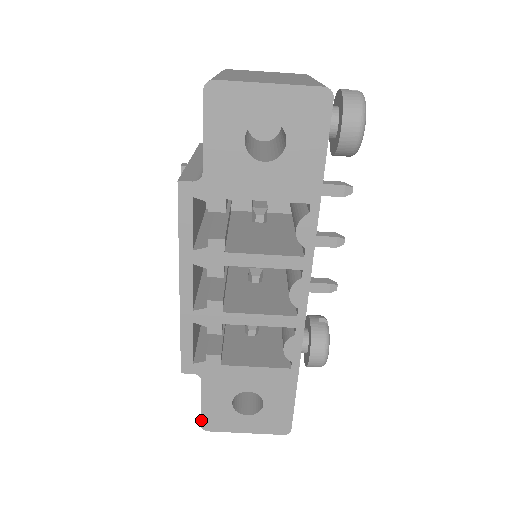
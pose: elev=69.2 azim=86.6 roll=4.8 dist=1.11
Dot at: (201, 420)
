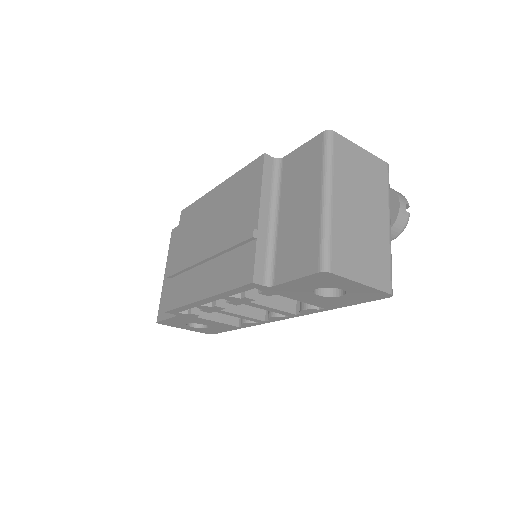
Dot at: (159, 321)
